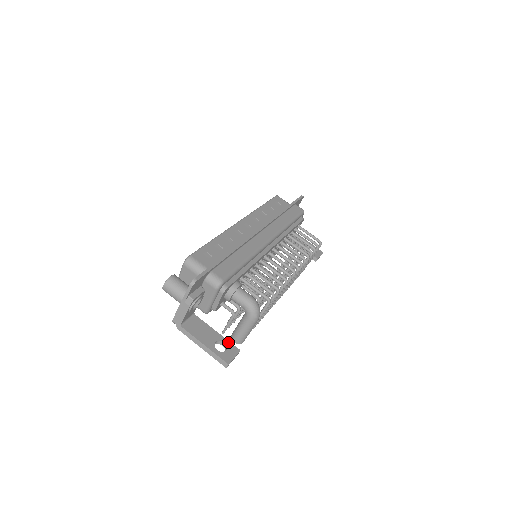
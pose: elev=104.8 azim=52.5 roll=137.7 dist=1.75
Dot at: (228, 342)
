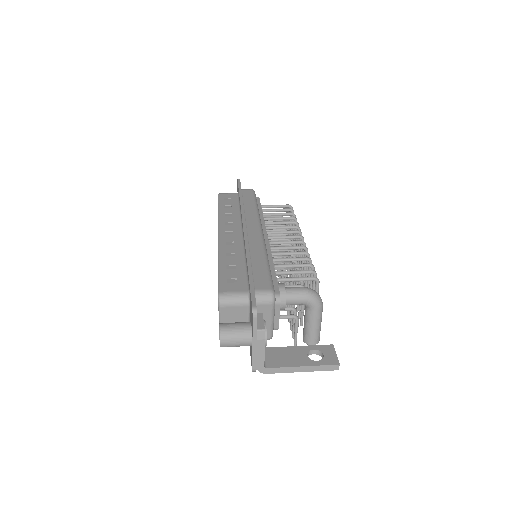
Dot at: (316, 346)
